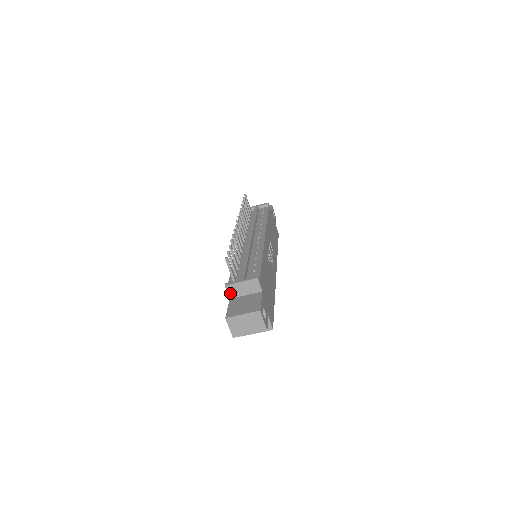
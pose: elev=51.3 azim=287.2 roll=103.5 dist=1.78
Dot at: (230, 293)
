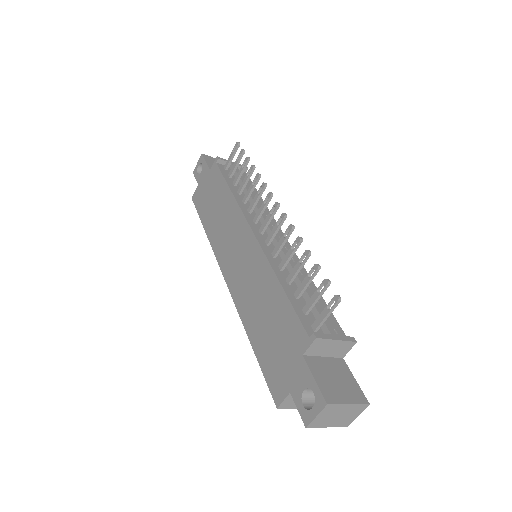
Dot at: (311, 348)
